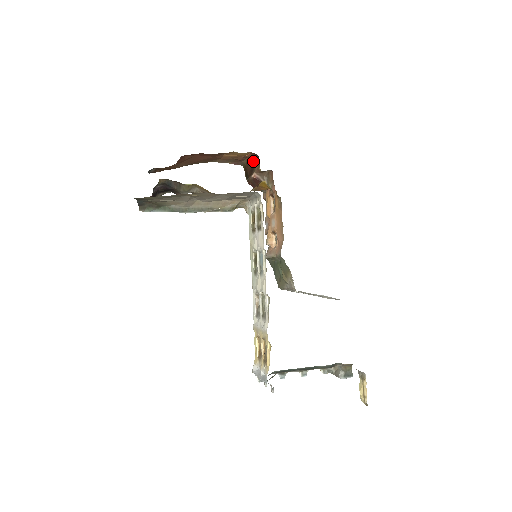
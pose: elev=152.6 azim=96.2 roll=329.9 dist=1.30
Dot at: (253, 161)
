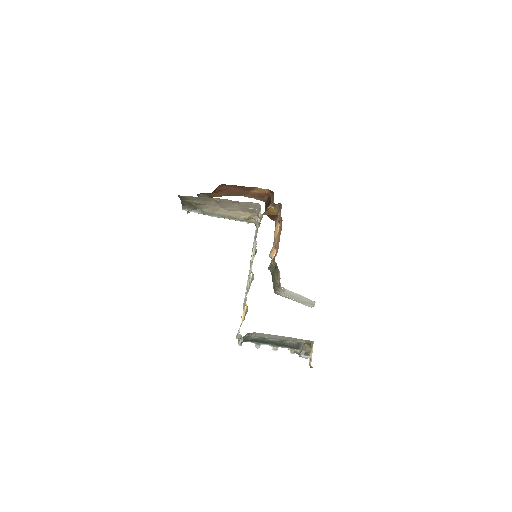
Dot at: (271, 197)
